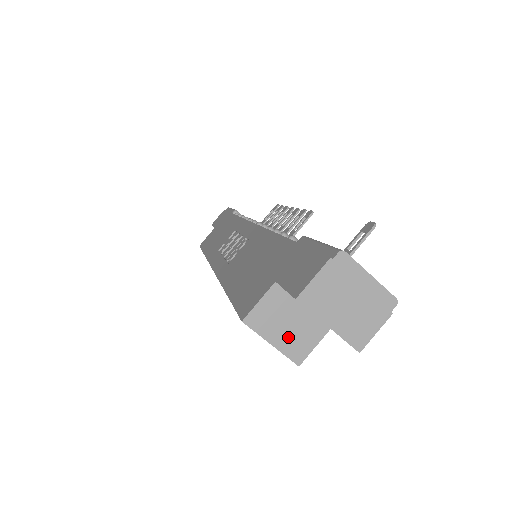
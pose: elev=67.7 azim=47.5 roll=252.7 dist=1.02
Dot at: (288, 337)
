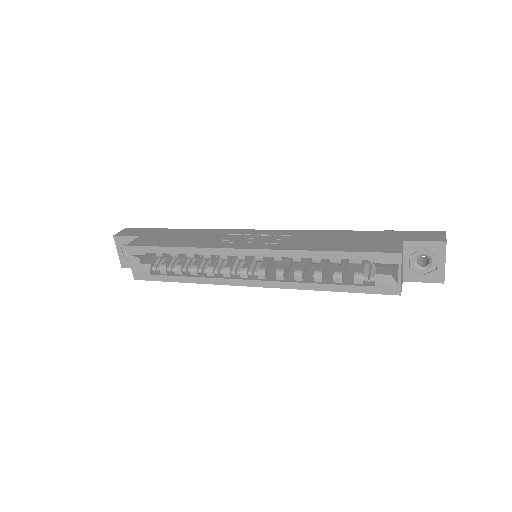
Dot at: occluded
